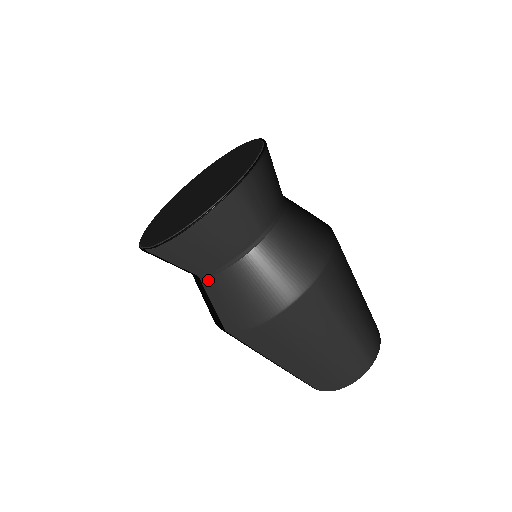
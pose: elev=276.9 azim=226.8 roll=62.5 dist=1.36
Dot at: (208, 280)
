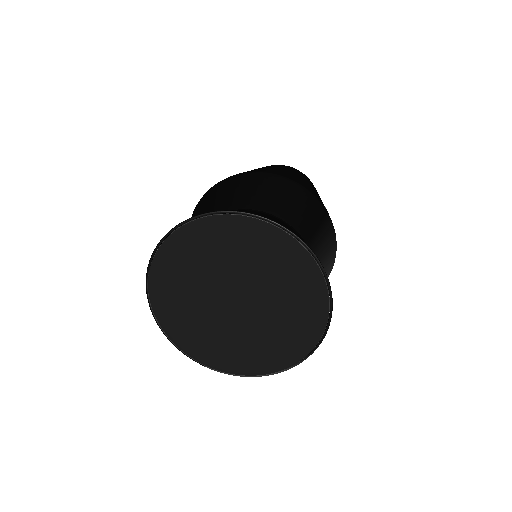
Dot at: occluded
